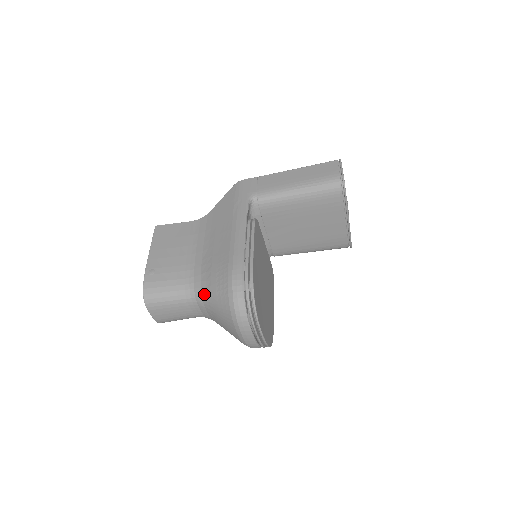
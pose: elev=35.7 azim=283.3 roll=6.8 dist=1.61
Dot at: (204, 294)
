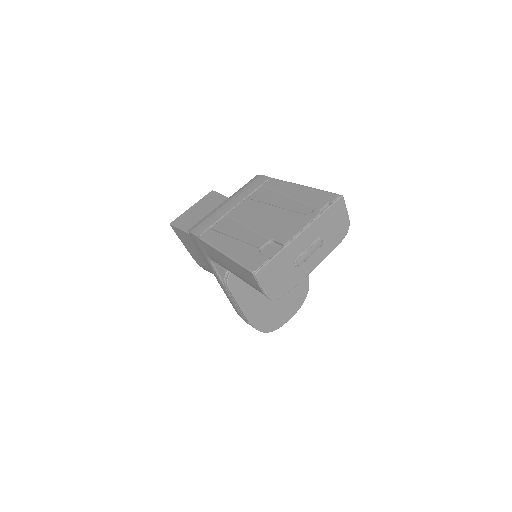
Dot at: occluded
